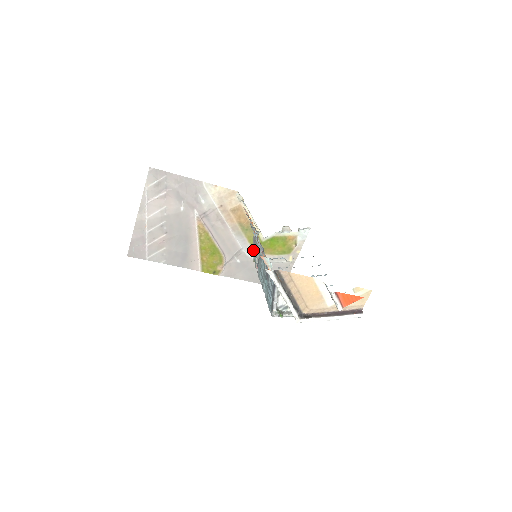
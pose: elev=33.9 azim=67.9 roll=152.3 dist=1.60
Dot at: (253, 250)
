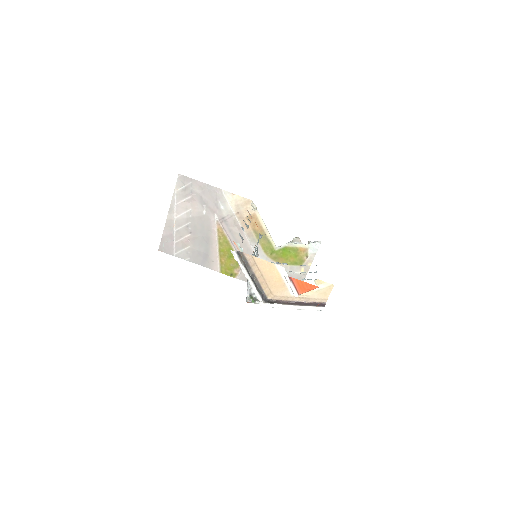
Dot at: occluded
